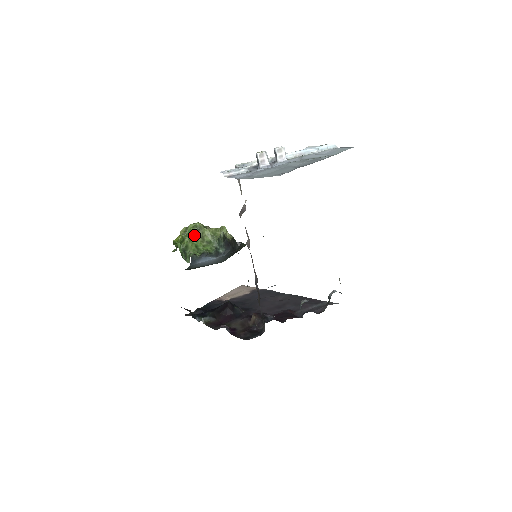
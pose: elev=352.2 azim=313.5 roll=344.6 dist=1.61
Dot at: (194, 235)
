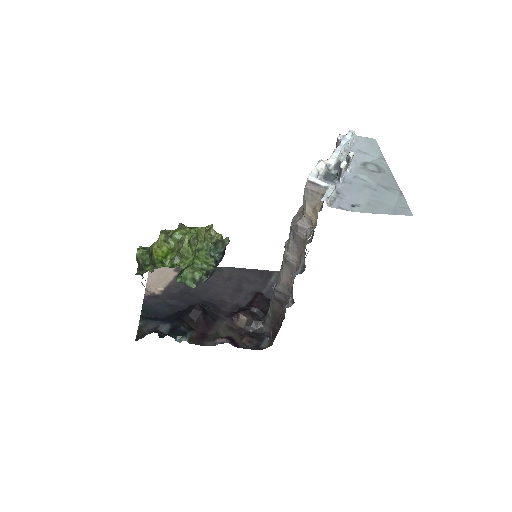
Dot at: (191, 248)
